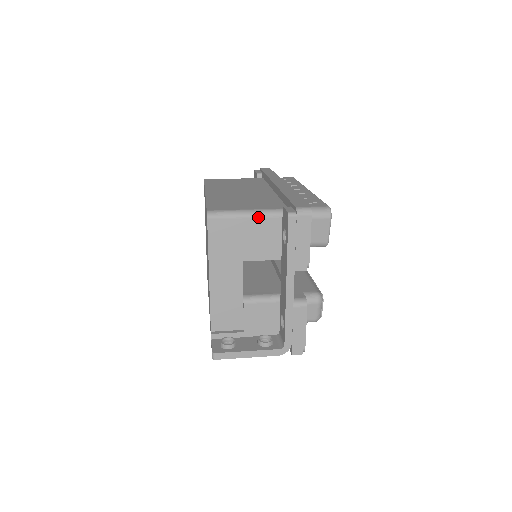
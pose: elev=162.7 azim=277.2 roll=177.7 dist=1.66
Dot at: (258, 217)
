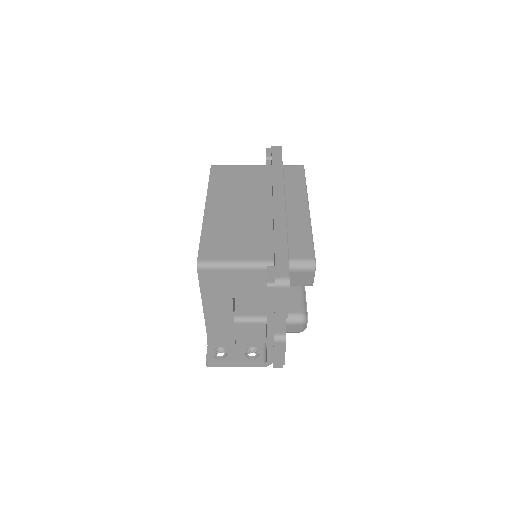
Dot at: (244, 269)
